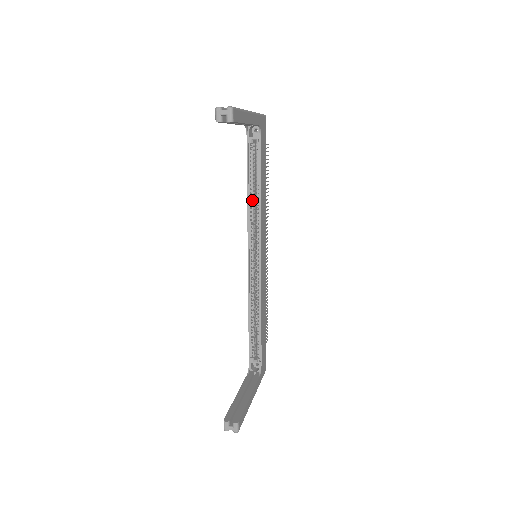
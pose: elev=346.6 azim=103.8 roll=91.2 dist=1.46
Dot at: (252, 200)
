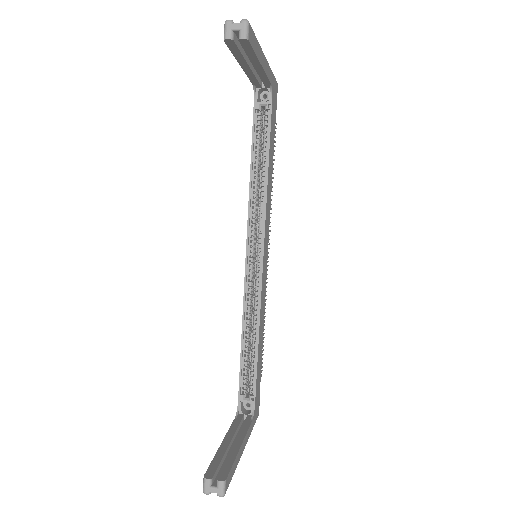
Dot at: occluded
